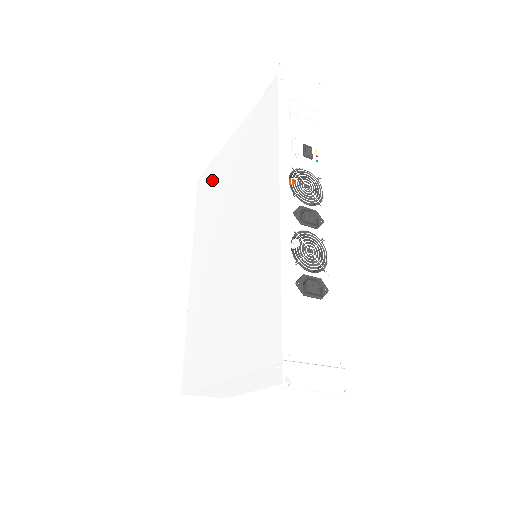
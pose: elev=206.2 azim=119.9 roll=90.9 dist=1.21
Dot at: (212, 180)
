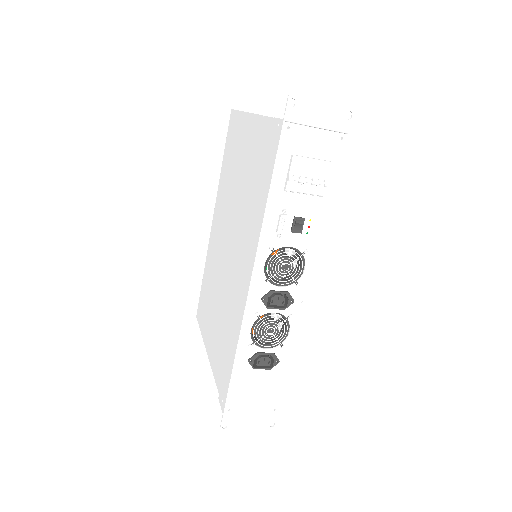
Dot at: (235, 141)
